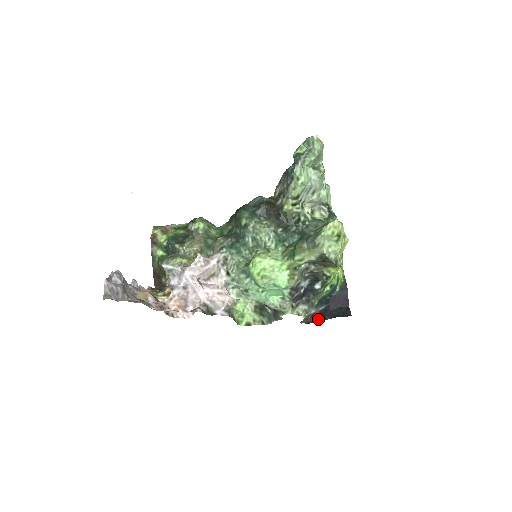
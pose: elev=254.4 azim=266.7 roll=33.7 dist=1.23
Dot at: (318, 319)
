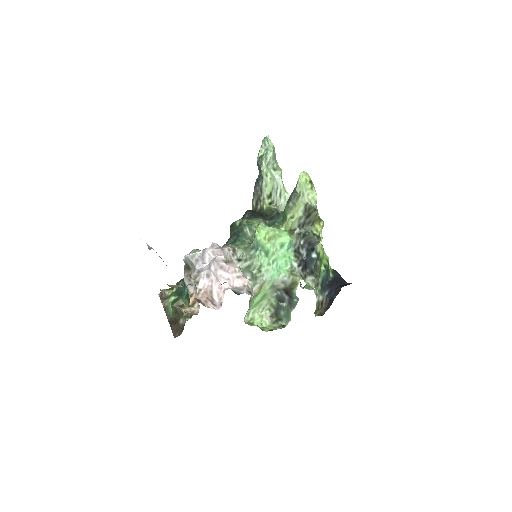
Dot at: (328, 306)
